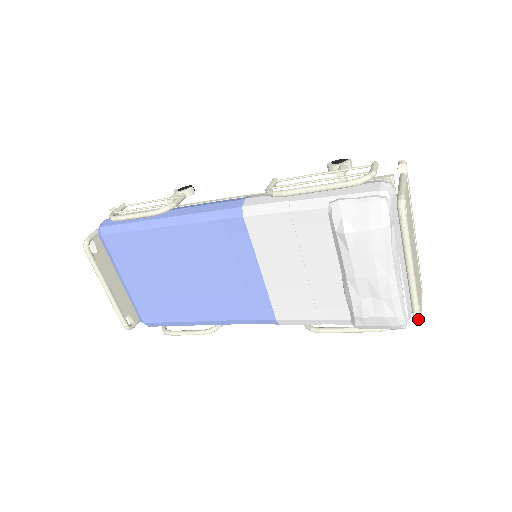
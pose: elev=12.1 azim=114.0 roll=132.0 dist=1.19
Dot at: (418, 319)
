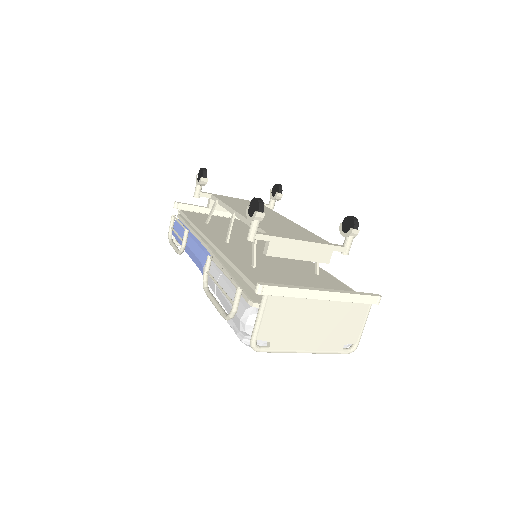
Dot at: occluded
